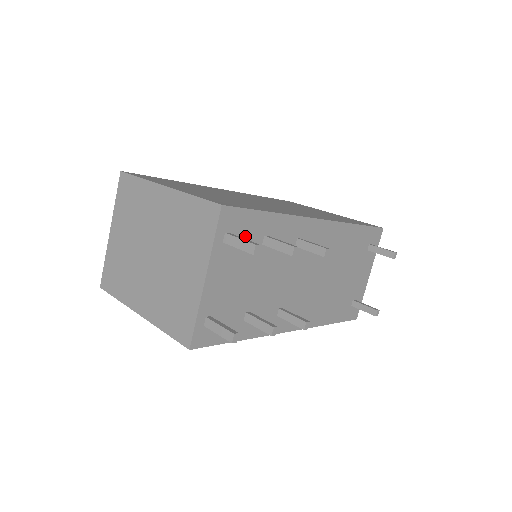
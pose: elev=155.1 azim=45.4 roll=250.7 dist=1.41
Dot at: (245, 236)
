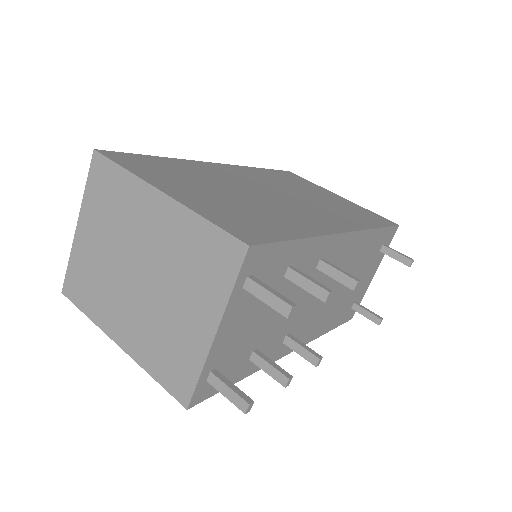
Dot at: (268, 273)
